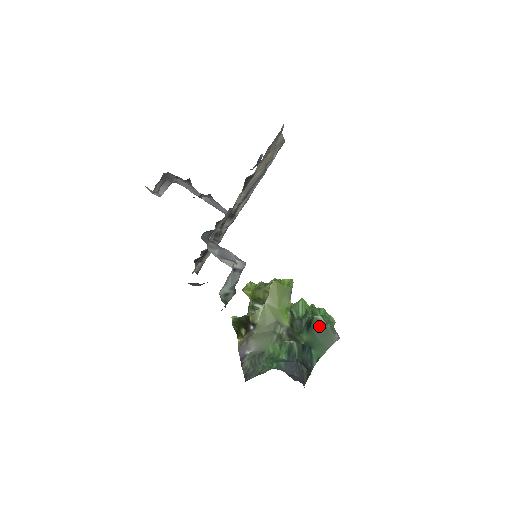
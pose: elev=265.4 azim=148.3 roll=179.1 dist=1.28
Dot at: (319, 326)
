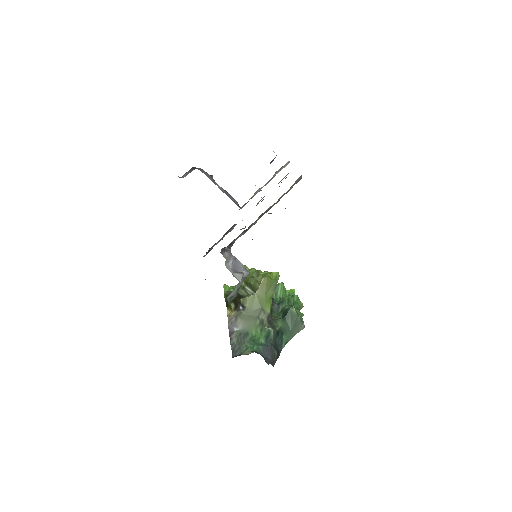
Dot at: (292, 317)
